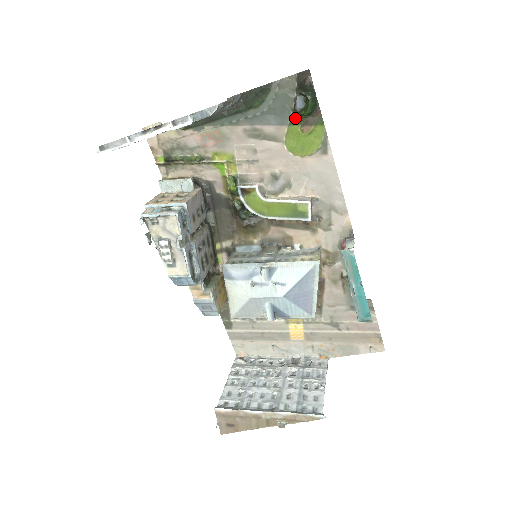
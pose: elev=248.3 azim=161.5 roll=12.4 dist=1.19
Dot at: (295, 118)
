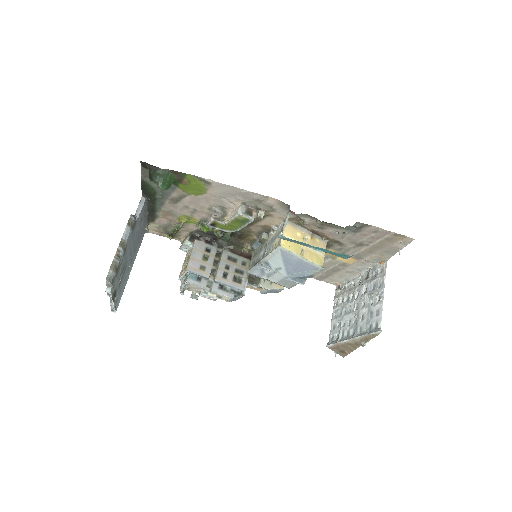
Dot at: (173, 183)
